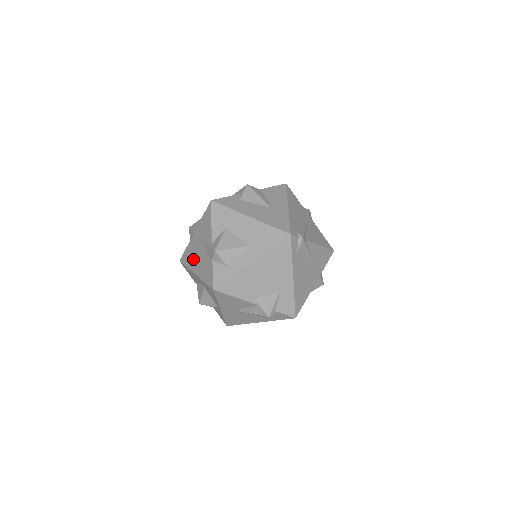
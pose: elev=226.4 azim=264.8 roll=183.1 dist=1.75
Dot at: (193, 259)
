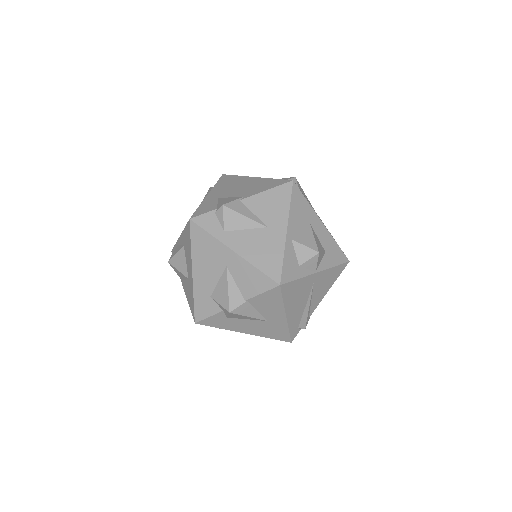
Dot at: occluded
